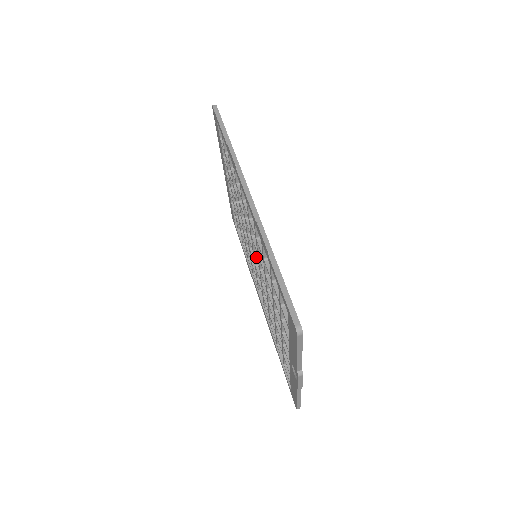
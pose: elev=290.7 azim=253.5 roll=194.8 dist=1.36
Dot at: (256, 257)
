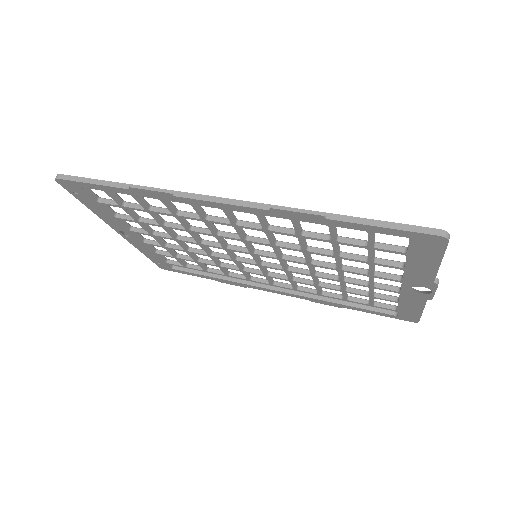
Dot at: (262, 255)
